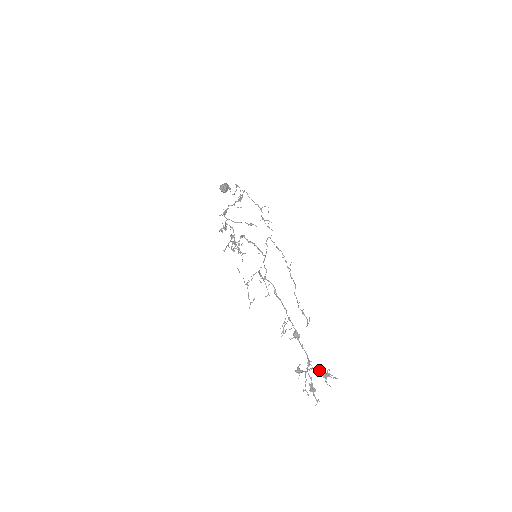
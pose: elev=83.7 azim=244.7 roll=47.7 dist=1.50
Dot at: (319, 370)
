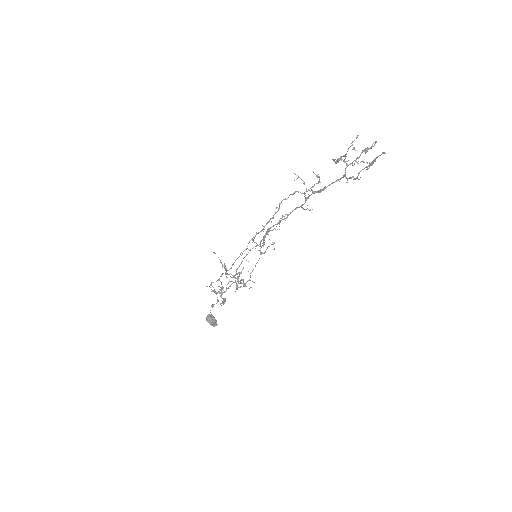
Dot at: (358, 157)
